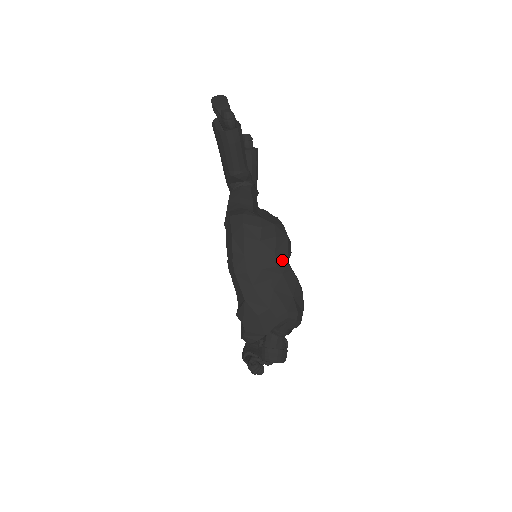
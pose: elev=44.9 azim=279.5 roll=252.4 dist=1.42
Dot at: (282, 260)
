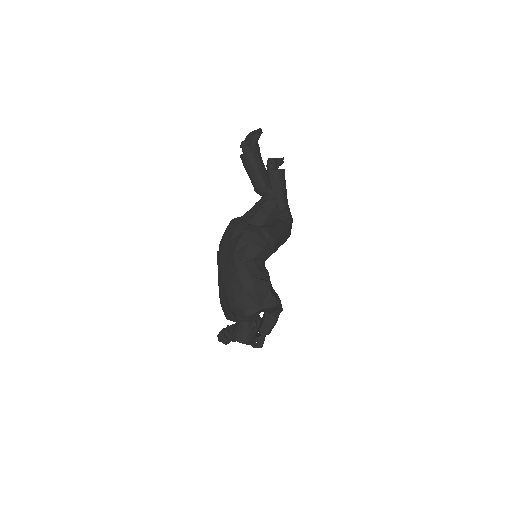
Dot at: (239, 259)
